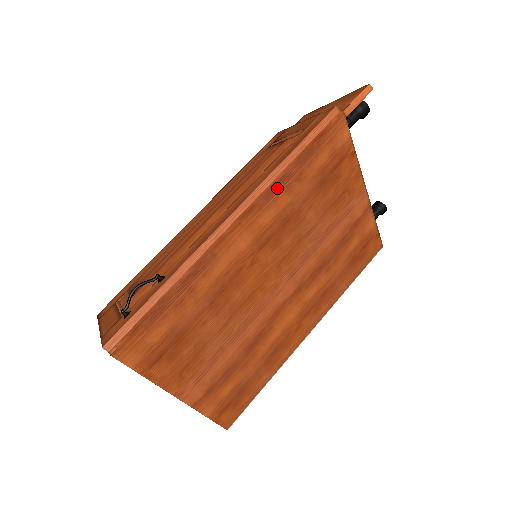
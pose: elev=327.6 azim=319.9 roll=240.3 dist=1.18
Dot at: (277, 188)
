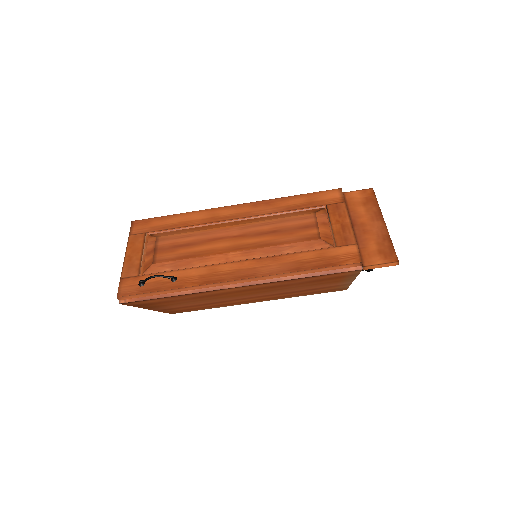
Dot at: (280, 281)
